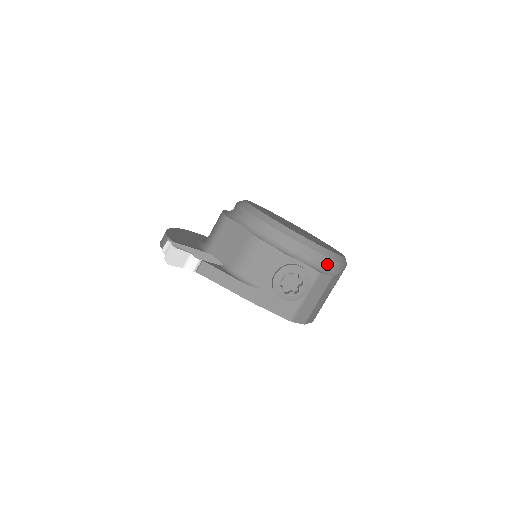
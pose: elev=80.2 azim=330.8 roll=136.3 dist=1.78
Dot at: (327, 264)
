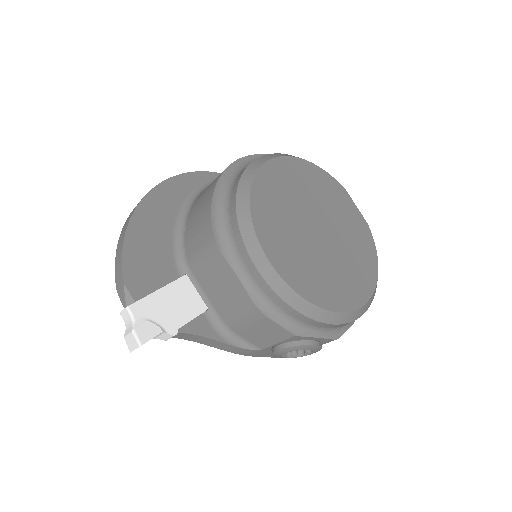
Dot at: occluded
